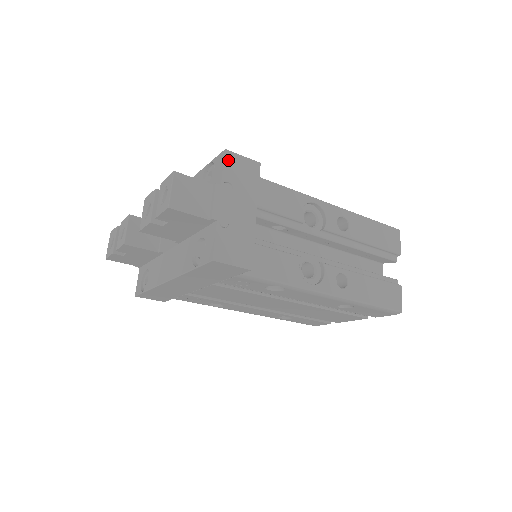
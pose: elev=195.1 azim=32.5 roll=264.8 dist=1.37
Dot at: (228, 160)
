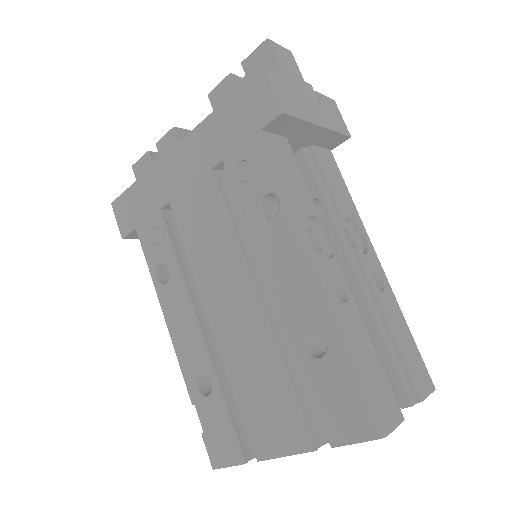
Dot at: (331, 102)
